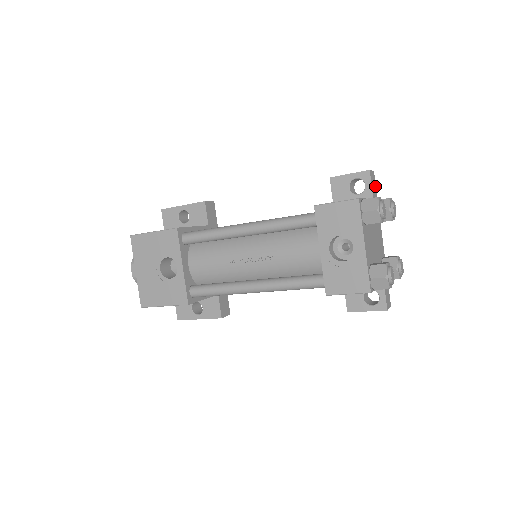
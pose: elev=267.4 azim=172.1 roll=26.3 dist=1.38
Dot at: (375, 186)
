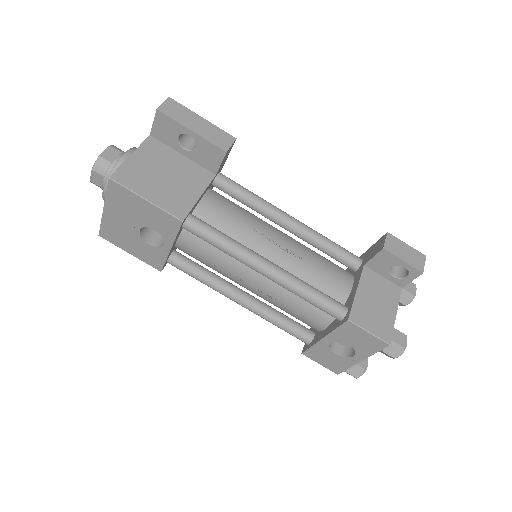
Dot at: occluded
